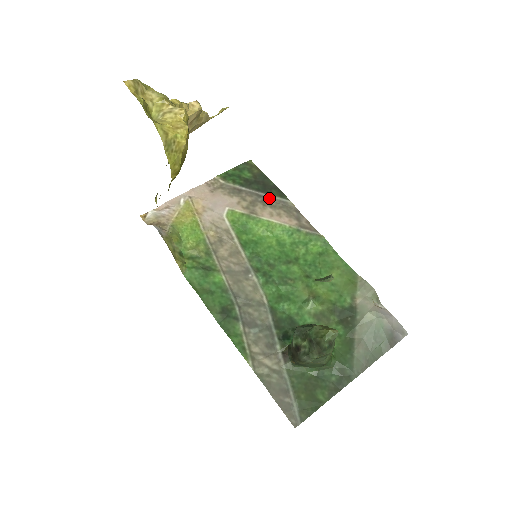
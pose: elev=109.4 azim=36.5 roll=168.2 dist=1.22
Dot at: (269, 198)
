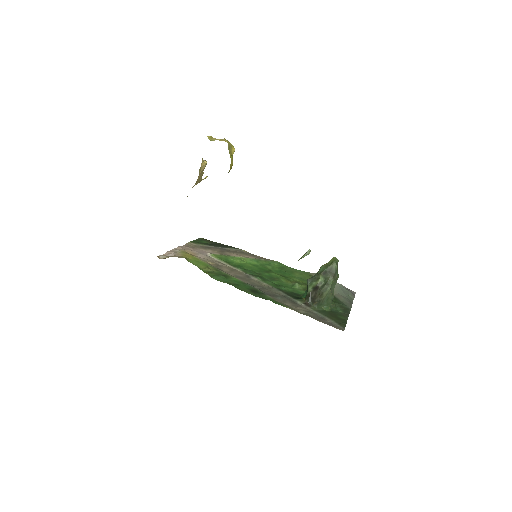
Dot at: (229, 250)
